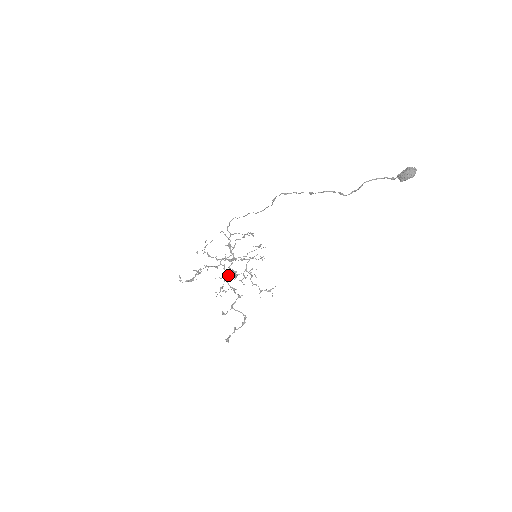
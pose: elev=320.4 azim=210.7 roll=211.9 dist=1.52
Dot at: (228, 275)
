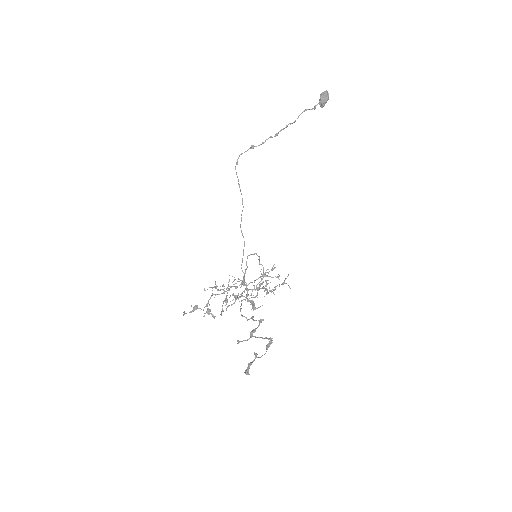
Dot at: (238, 297)
